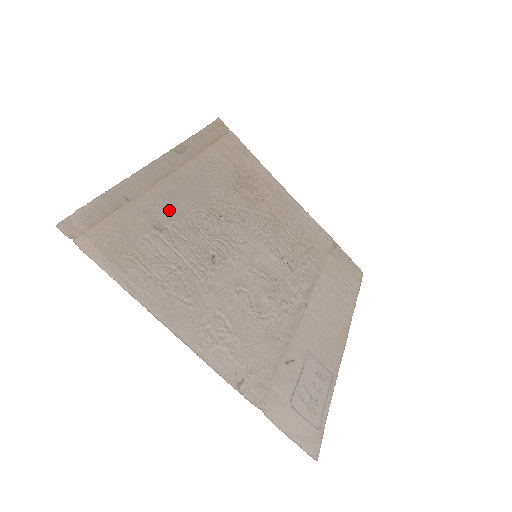
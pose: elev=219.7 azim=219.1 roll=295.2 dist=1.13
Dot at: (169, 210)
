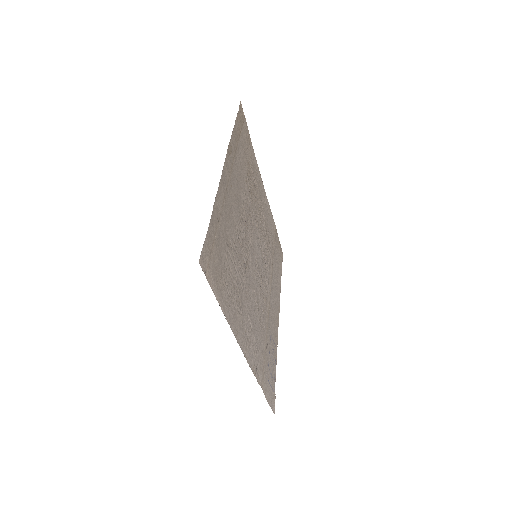
Dot at: (230, 223)
